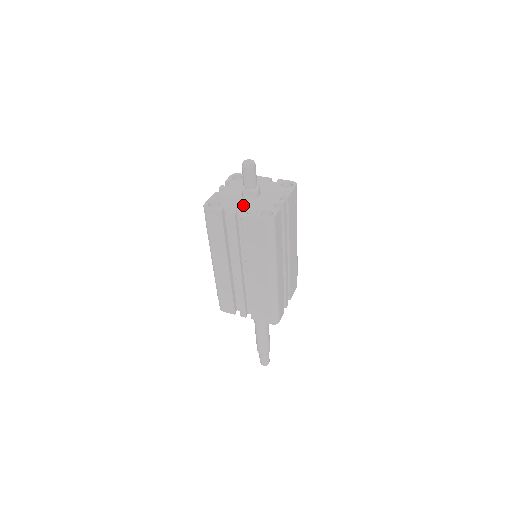
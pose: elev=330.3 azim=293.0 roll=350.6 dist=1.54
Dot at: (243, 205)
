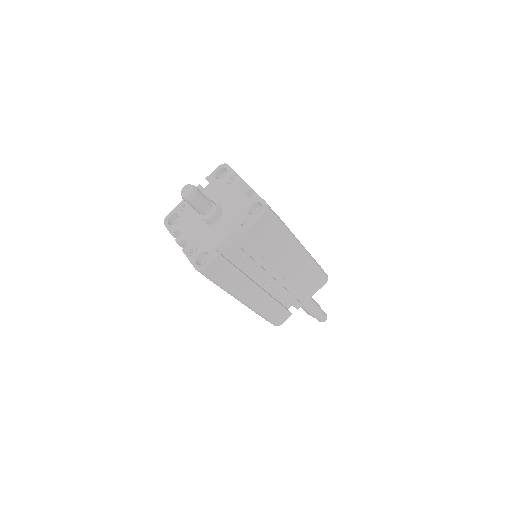
Dot at: (193, 233)
